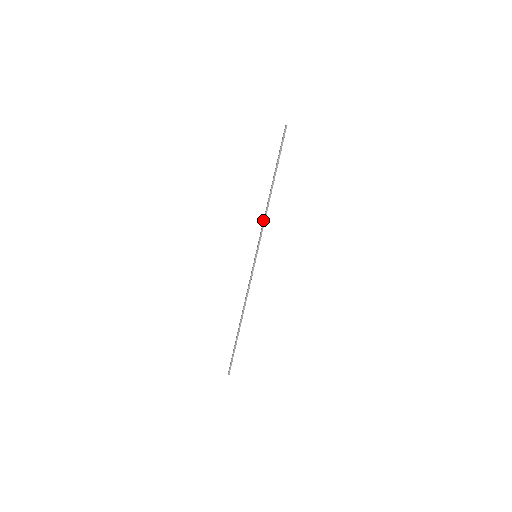
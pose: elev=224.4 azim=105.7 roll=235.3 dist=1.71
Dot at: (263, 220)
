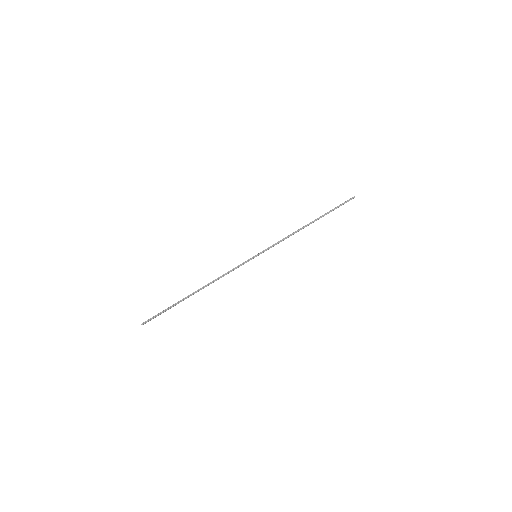
Dot at: (285, 237)
